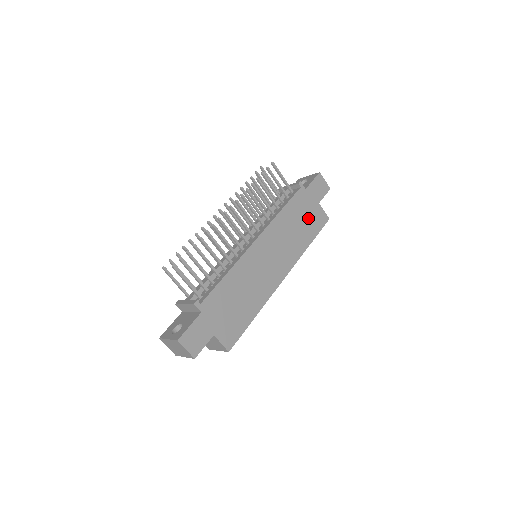
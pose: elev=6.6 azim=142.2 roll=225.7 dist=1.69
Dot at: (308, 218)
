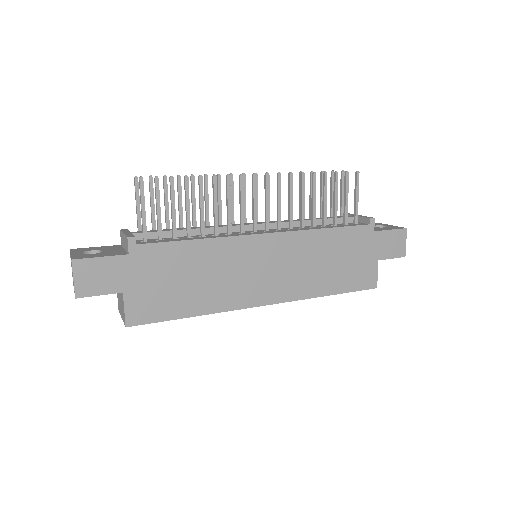
Dot at: (351, 265)
